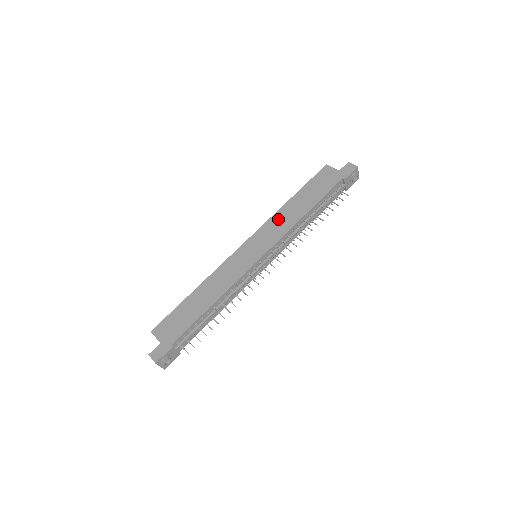
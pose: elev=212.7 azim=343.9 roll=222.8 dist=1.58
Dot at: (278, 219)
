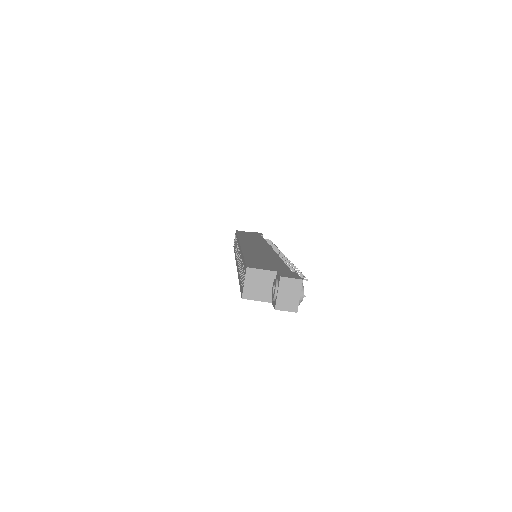
Dot at: (247, 238)
